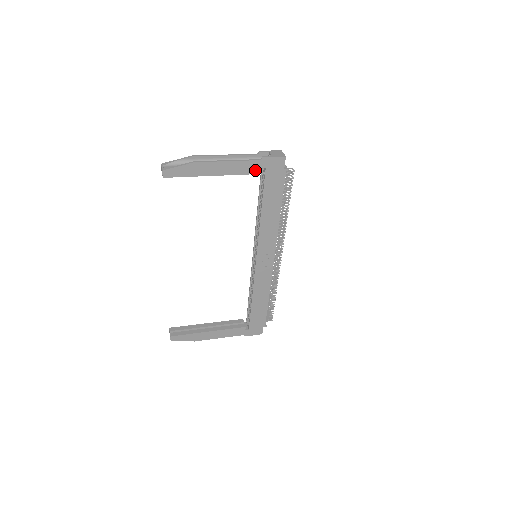
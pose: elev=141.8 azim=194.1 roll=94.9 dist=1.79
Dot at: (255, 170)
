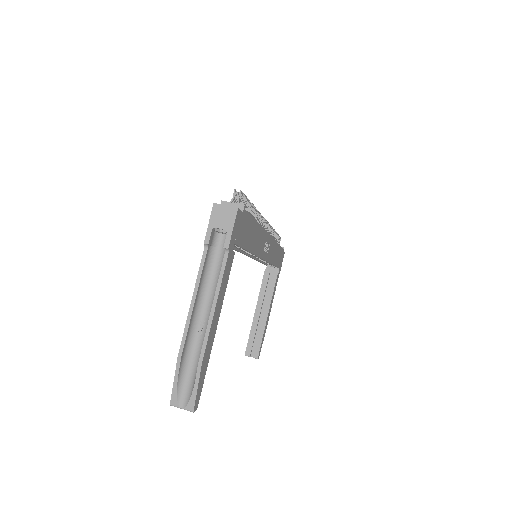
Dot at: (230, 261)
